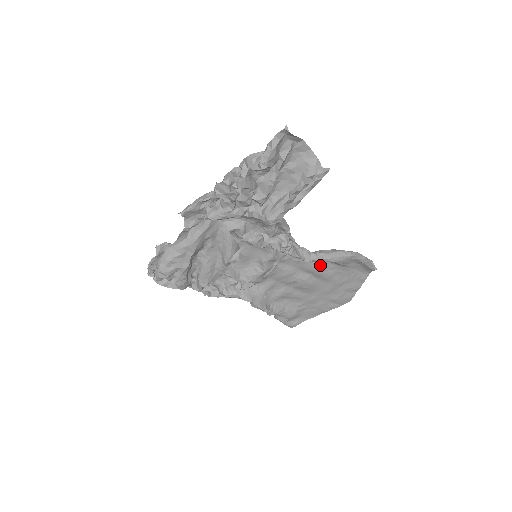
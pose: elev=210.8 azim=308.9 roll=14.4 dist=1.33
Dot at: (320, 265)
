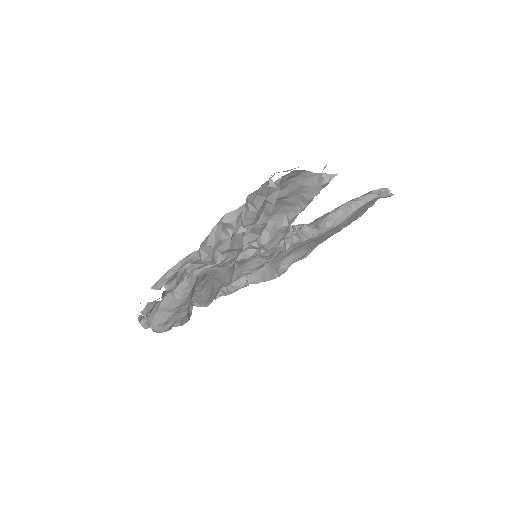
Dot at: occluded
